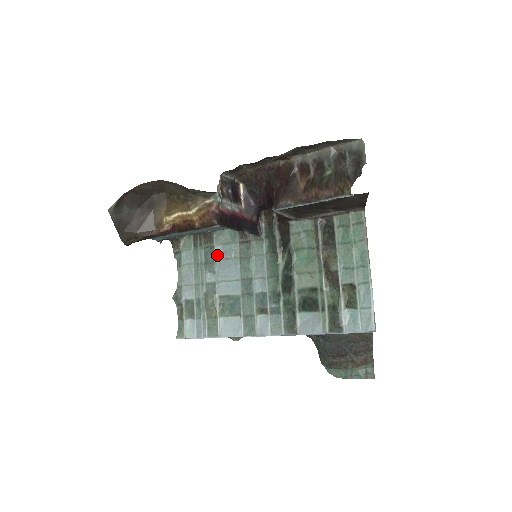
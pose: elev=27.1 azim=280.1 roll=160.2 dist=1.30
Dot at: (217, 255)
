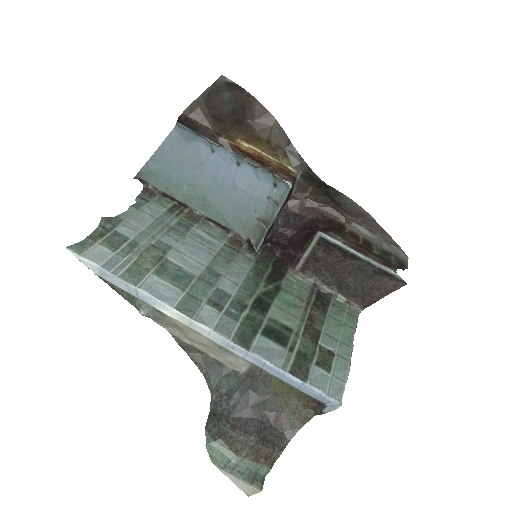
Dot at: (192, 233)
